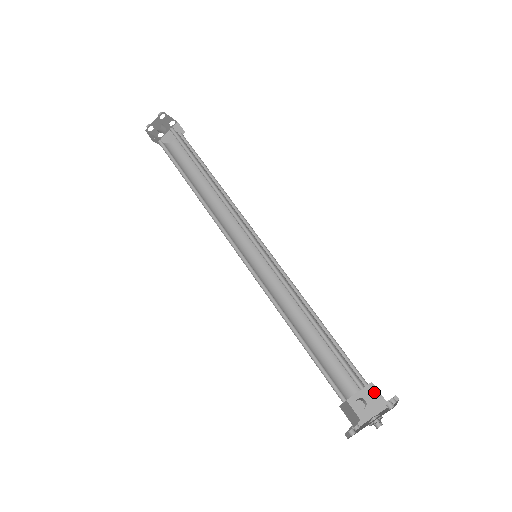
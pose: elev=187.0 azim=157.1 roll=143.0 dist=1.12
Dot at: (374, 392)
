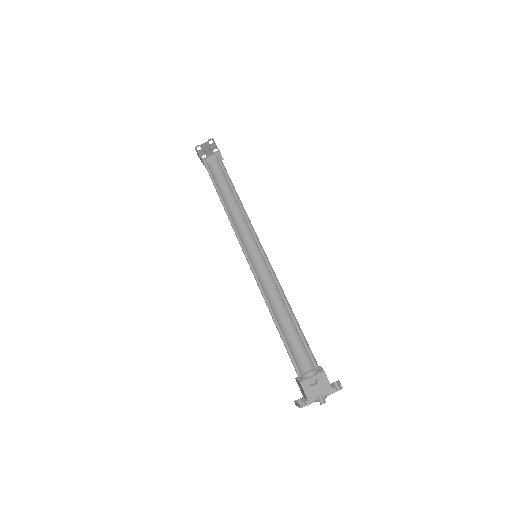
Dot at: (324, 380)
